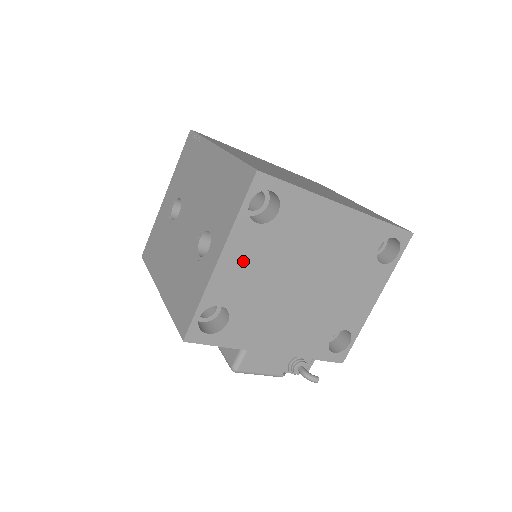
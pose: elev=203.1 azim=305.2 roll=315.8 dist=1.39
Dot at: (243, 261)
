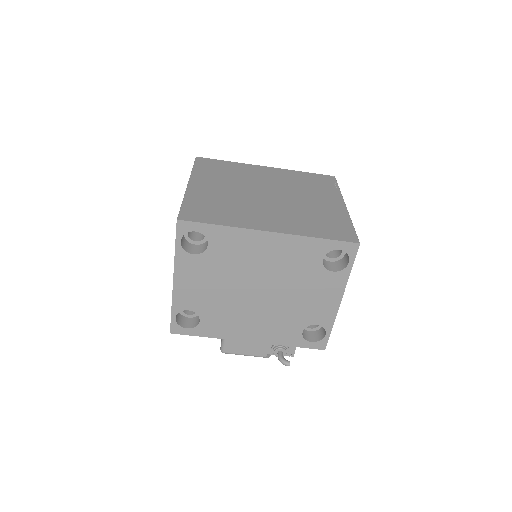
Dot at: (193, 280)
